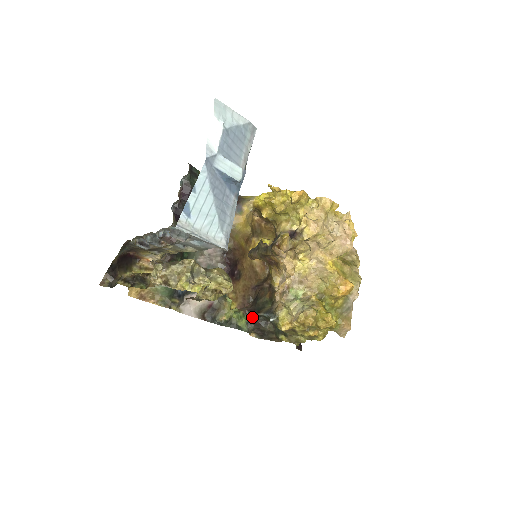
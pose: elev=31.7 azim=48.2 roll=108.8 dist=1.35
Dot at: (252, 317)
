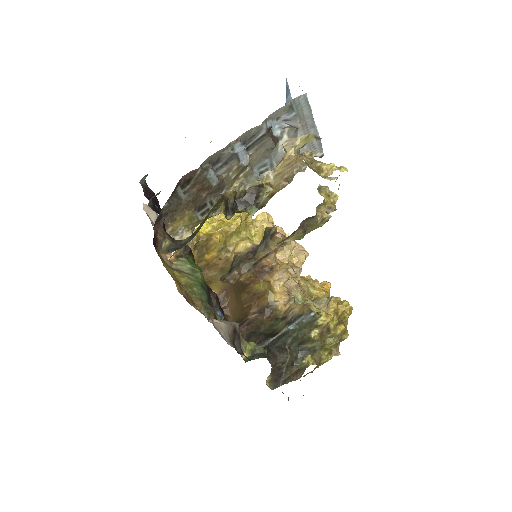
Dot at: (268, 348)
